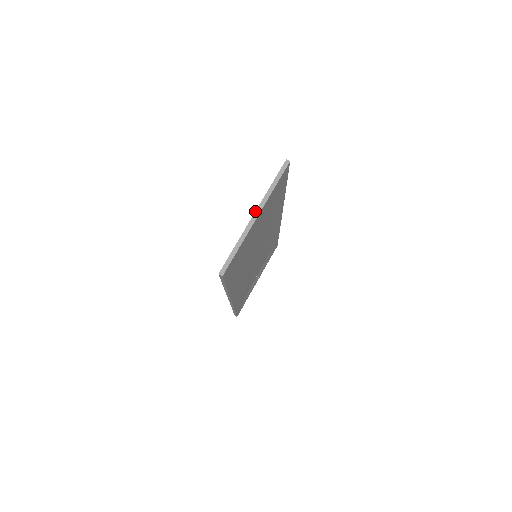
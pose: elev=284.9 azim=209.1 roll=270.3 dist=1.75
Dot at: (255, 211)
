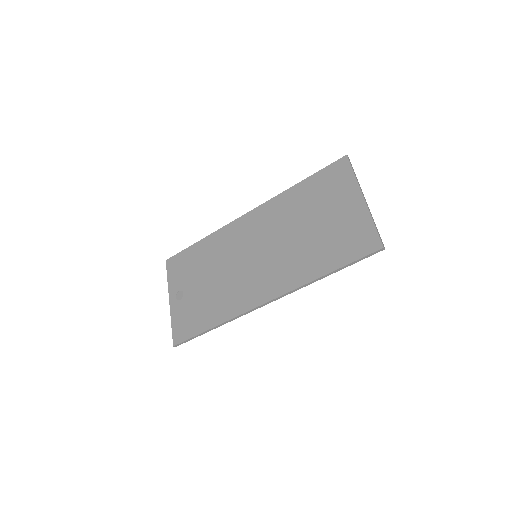
Dot at: (363, 195)
